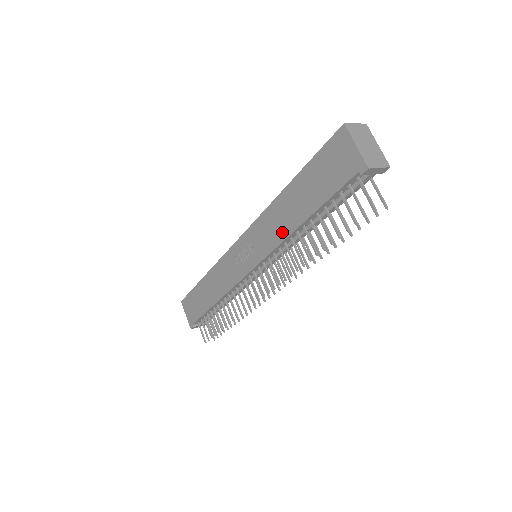
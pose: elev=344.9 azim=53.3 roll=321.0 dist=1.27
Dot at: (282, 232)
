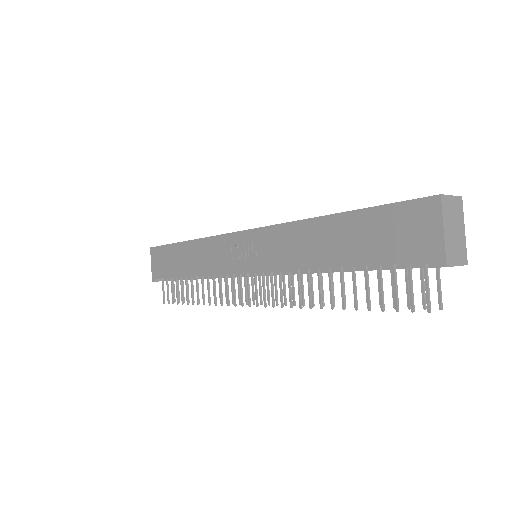
Dot at: (301, 260)
